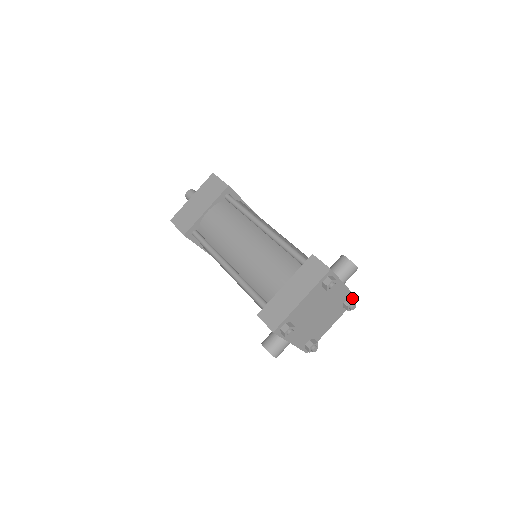
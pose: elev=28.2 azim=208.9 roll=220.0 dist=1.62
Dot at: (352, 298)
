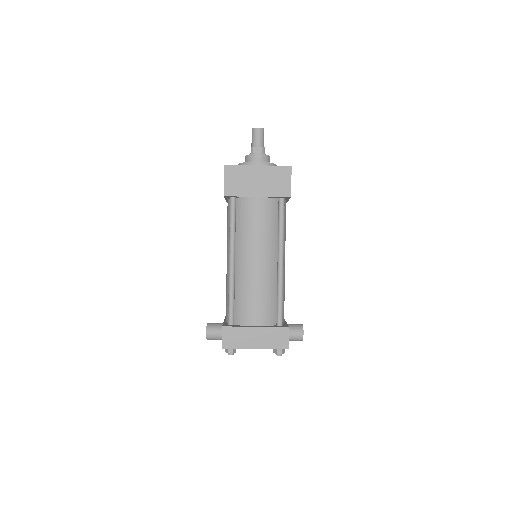
Dot at: occluded
